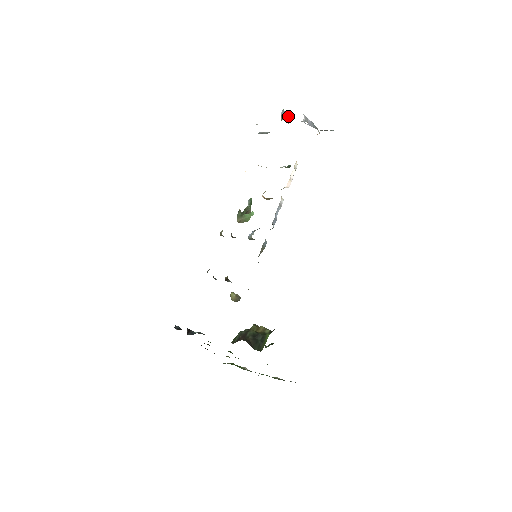
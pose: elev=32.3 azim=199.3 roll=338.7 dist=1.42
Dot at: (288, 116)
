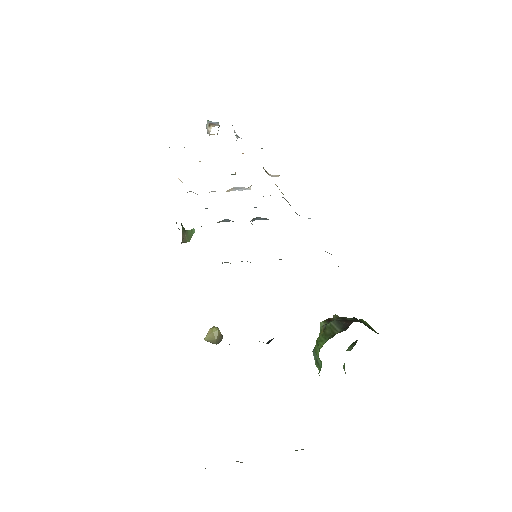
Dot at: (219, 125)
